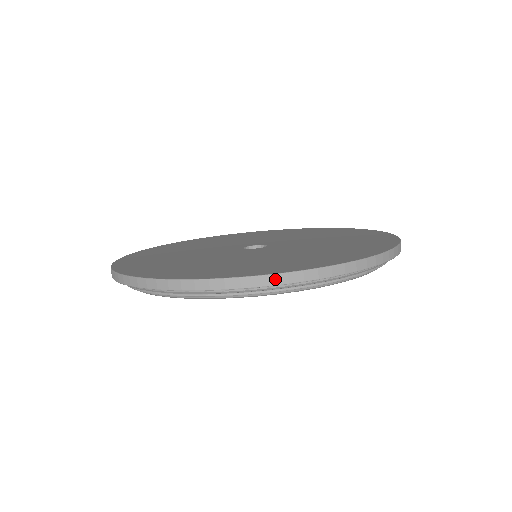
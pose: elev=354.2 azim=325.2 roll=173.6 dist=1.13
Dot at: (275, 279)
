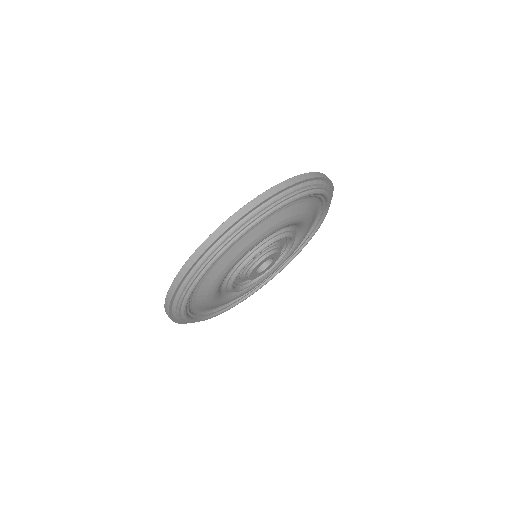
Dot at: (237, 215)
